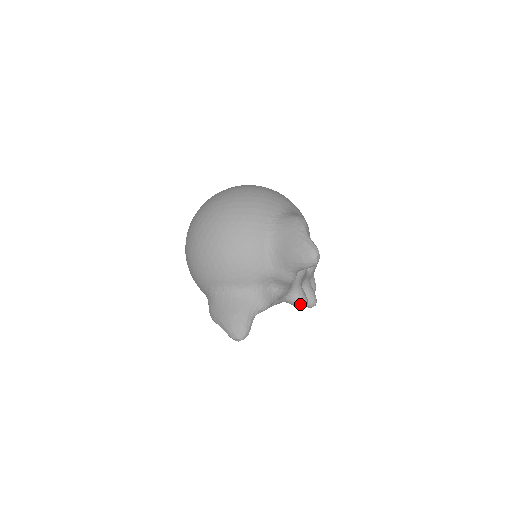
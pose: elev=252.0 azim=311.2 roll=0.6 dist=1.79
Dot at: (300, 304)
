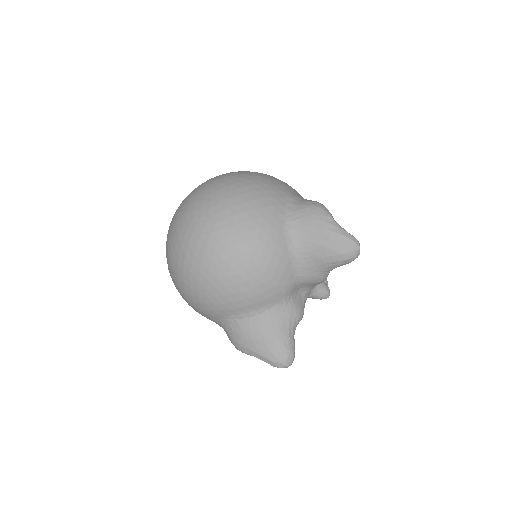
Dot at: (324, 296)
